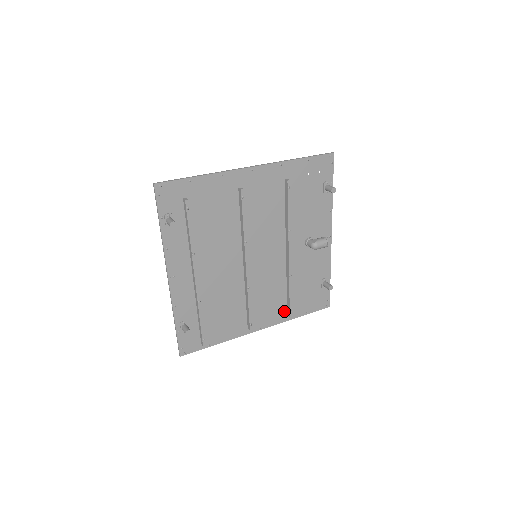
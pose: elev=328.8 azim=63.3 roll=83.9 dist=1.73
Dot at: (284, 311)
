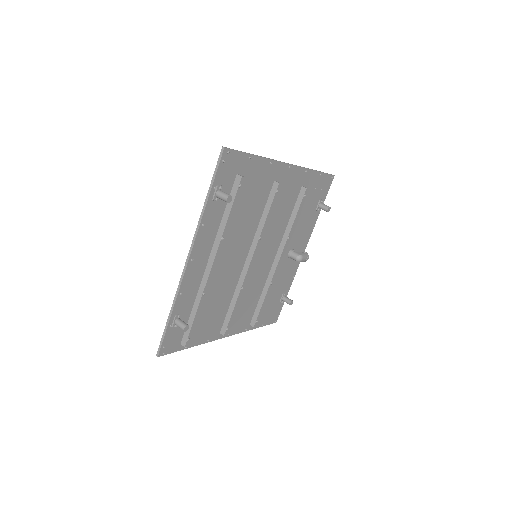
Dot at: (249, 320)
